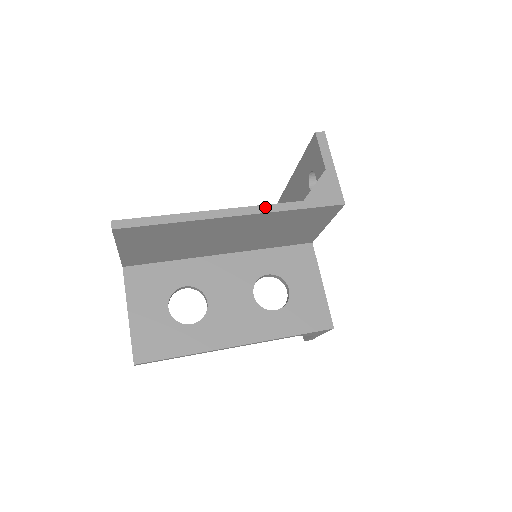
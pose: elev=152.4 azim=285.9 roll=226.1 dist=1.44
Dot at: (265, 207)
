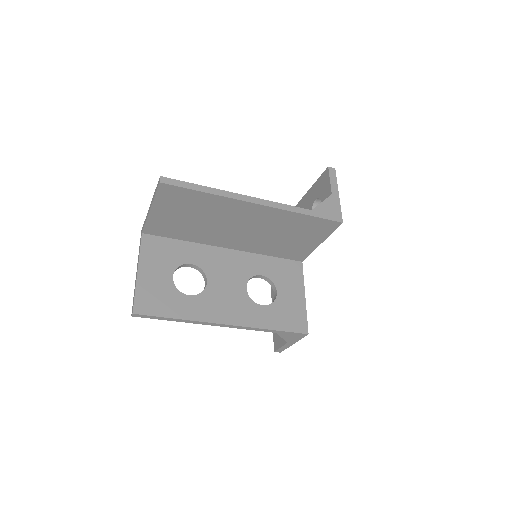
Dot at: (282, 205)
